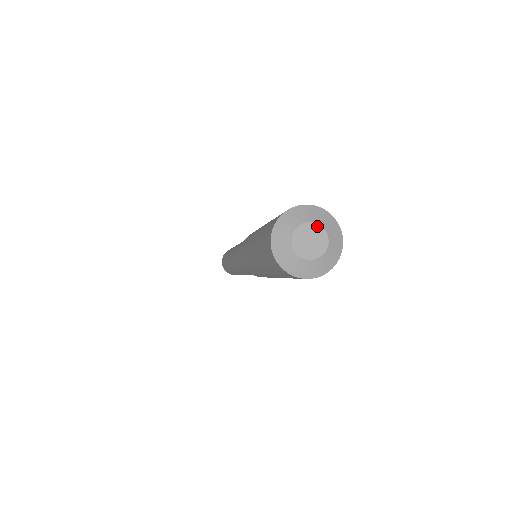
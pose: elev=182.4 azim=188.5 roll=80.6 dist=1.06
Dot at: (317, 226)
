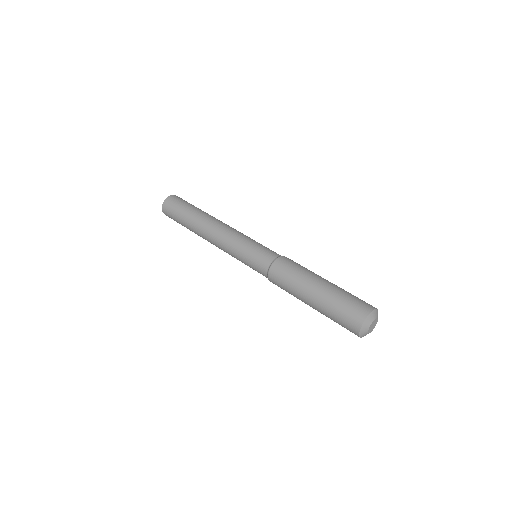
Dot at: (377, 319)
